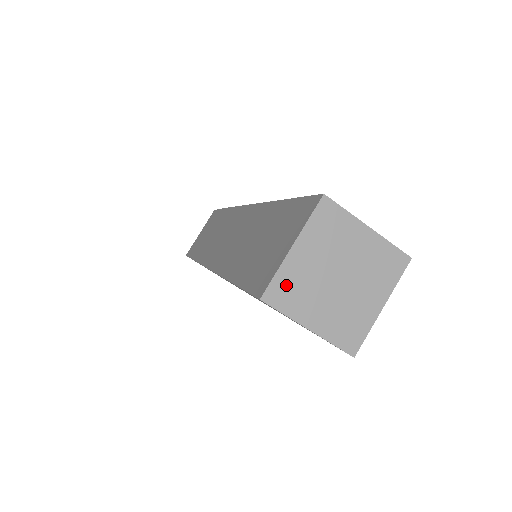
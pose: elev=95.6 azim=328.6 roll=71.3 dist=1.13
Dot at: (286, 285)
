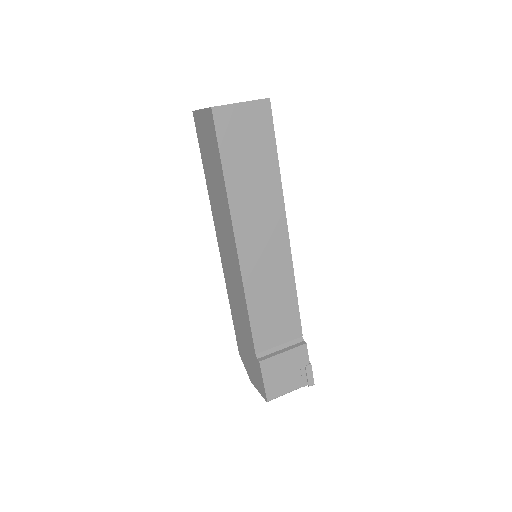
Dot at: occluded
